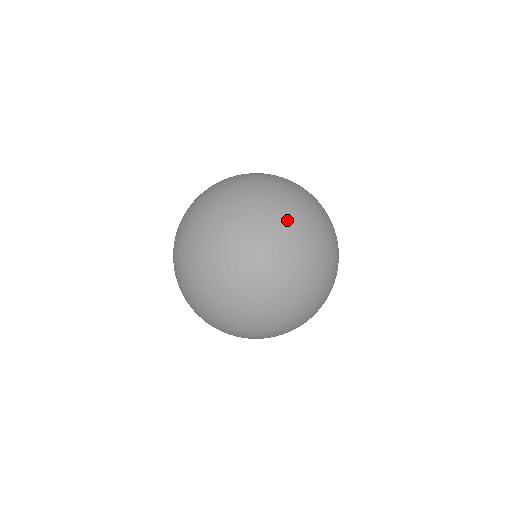
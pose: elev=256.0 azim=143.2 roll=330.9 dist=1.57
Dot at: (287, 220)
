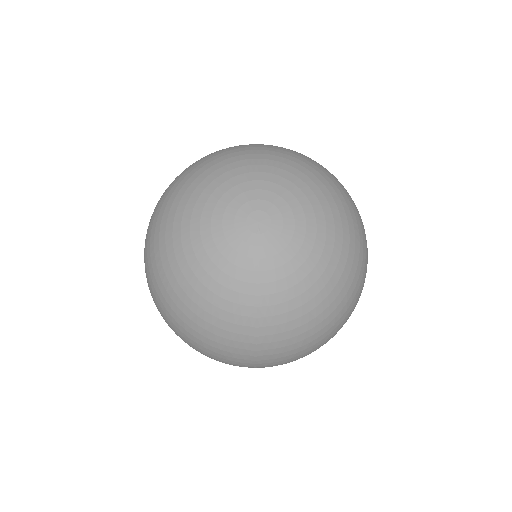
Dot at: (222, 203)
